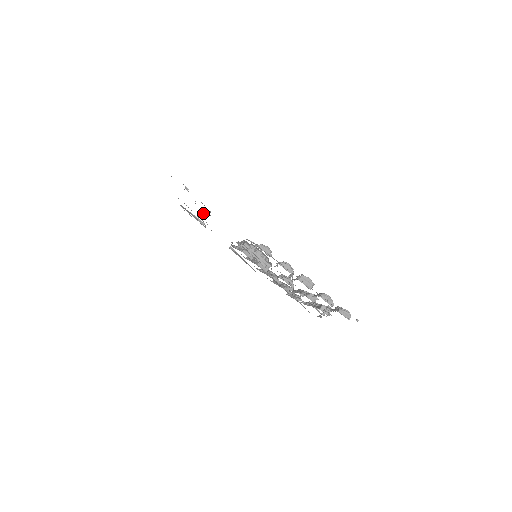
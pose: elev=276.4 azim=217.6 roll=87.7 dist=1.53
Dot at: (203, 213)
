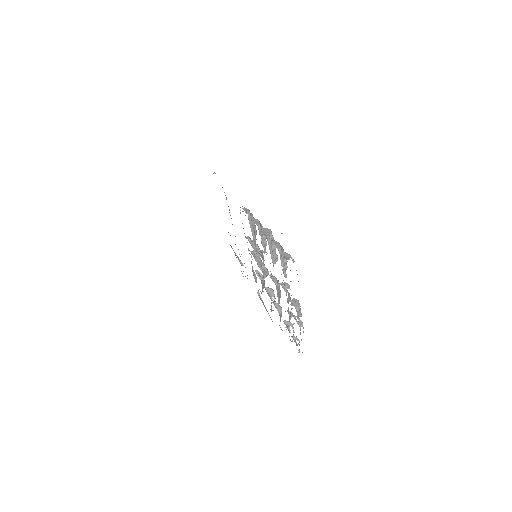
Dot at: occluded
